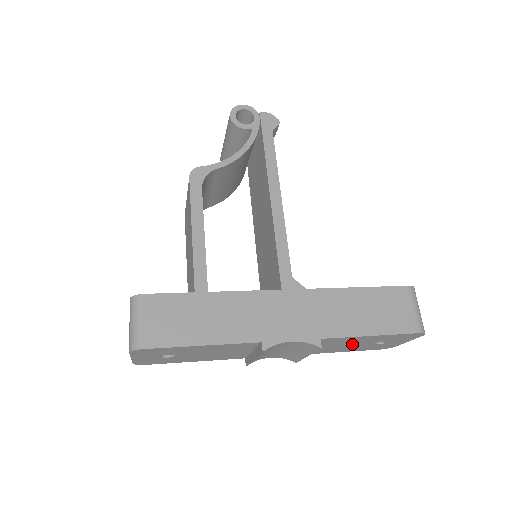
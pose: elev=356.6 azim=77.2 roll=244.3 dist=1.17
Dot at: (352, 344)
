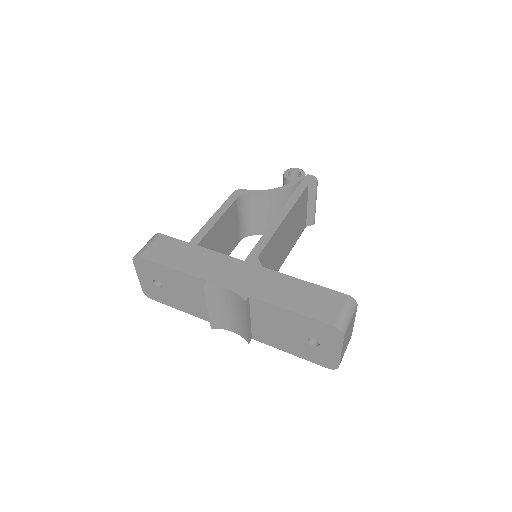
Dot at: (287, 331)
